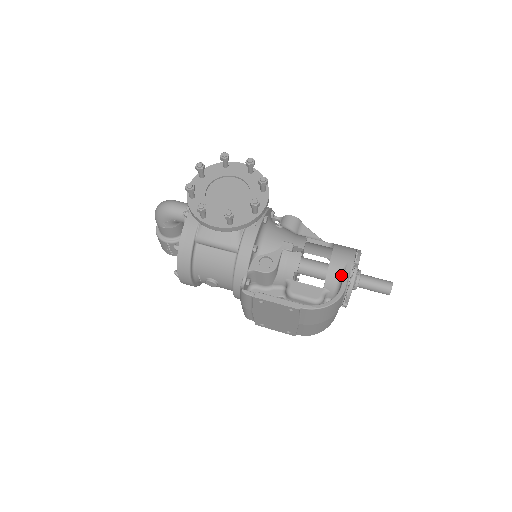
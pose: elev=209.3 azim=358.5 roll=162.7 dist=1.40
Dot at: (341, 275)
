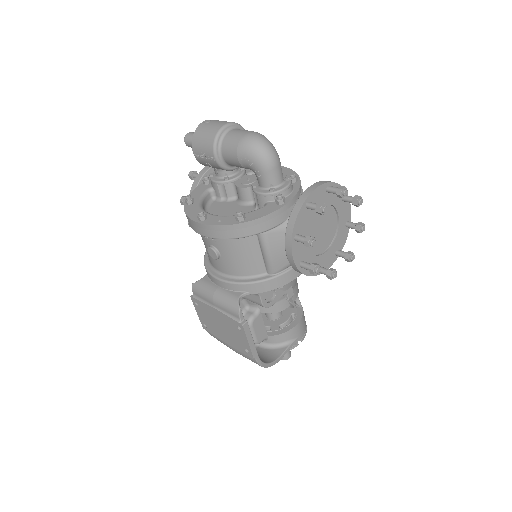
Dot at: (288, 342)
